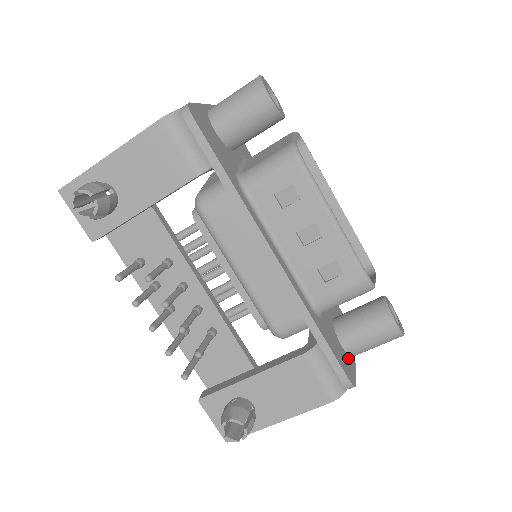
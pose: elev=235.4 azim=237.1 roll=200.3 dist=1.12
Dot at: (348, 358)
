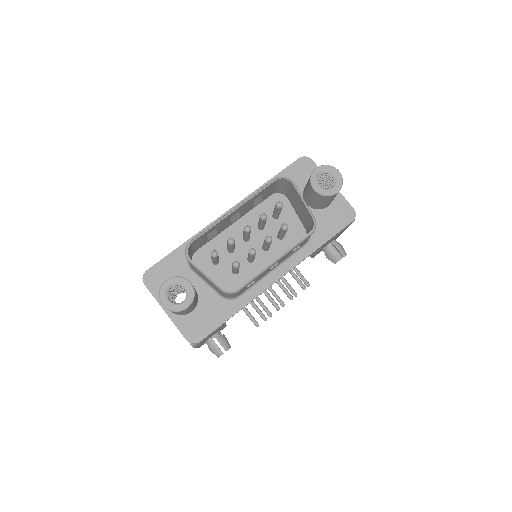
Dot at: (335, 202)
